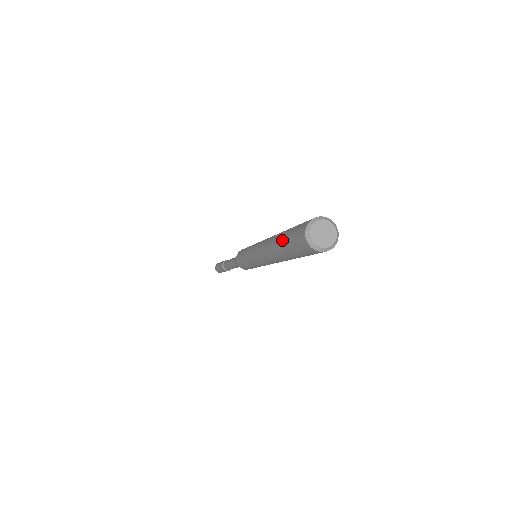
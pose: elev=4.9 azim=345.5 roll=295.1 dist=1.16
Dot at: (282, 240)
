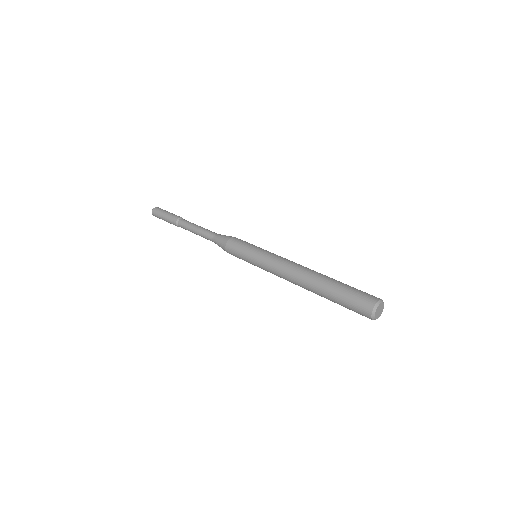
Dot at: (332, 301)
